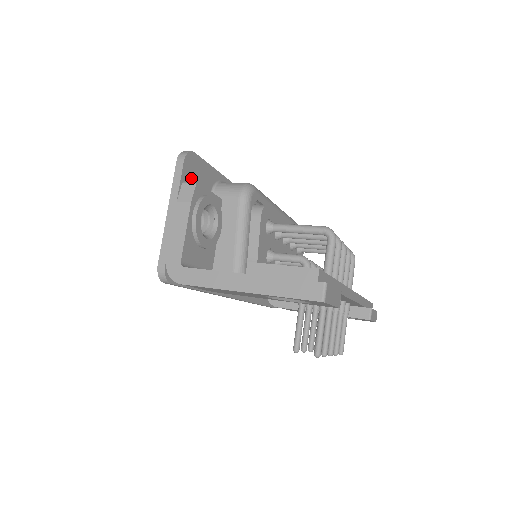
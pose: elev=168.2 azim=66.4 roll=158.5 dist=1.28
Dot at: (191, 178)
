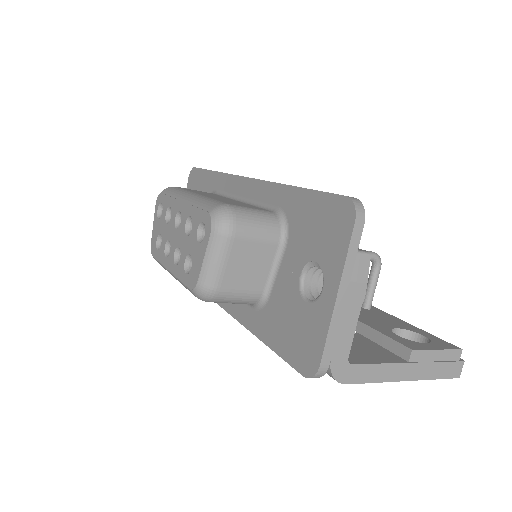
Dot at: occluded
